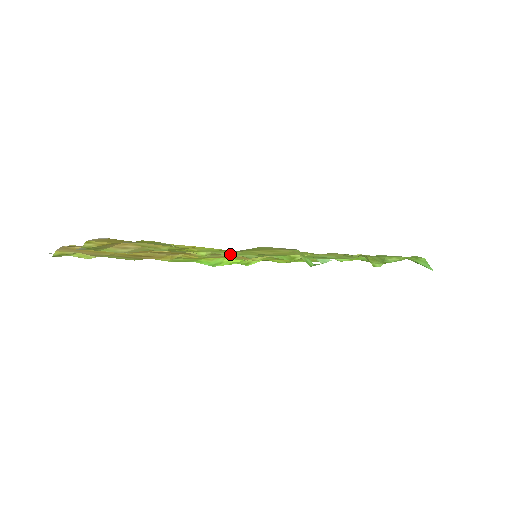
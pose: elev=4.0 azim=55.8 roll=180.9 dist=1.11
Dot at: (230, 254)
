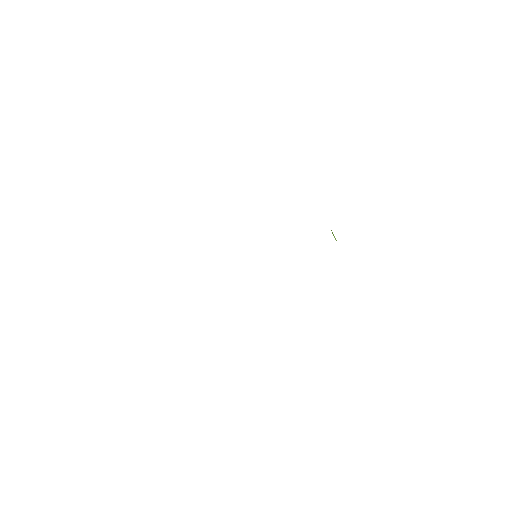
Dot at: occluded
